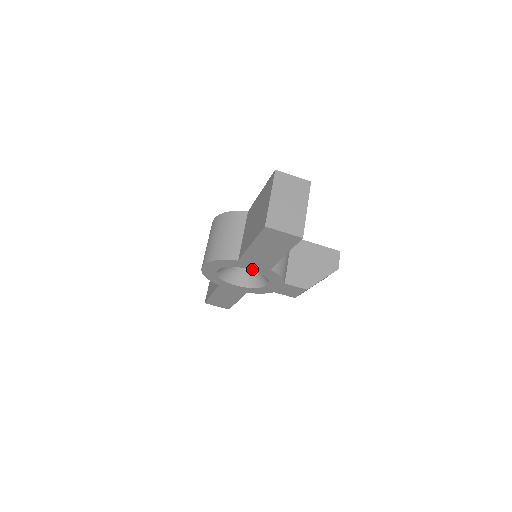
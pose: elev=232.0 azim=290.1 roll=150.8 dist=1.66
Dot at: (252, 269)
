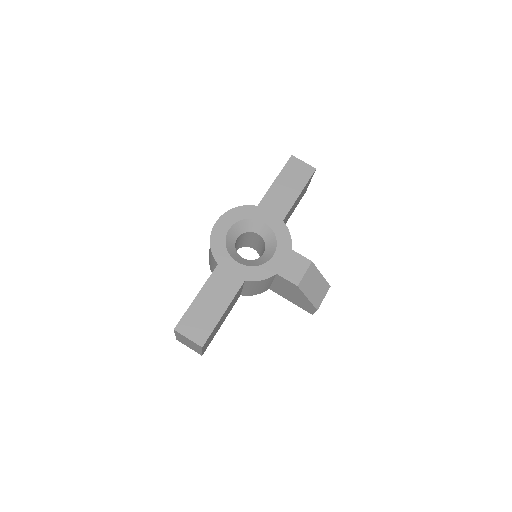
Dot at: (266, 222)
